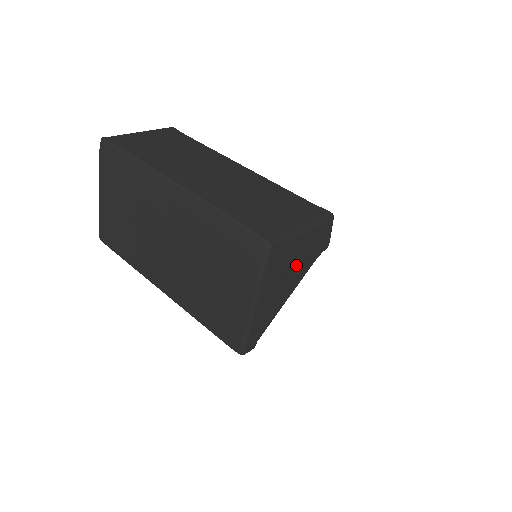
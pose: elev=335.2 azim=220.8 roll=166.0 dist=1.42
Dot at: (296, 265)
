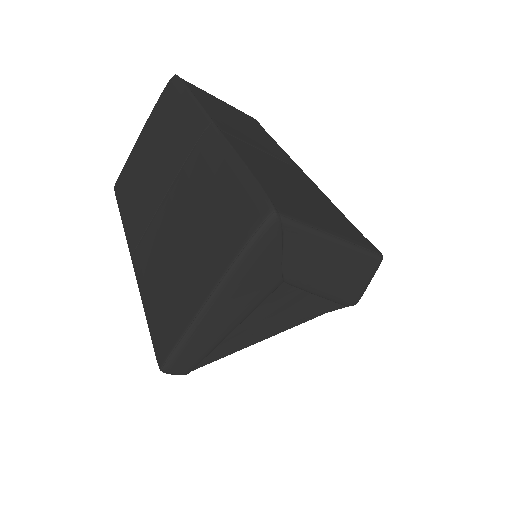
Dot at: (299, 291)
